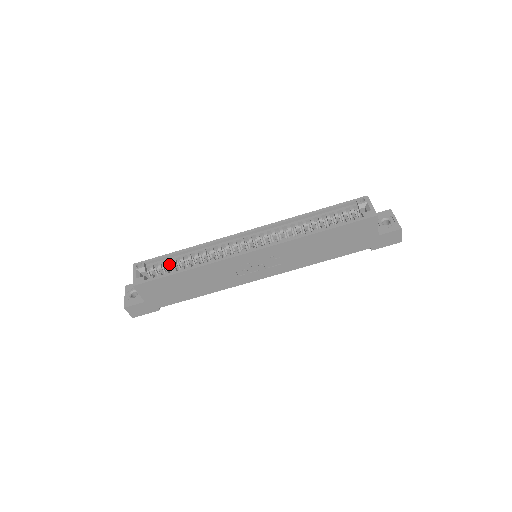
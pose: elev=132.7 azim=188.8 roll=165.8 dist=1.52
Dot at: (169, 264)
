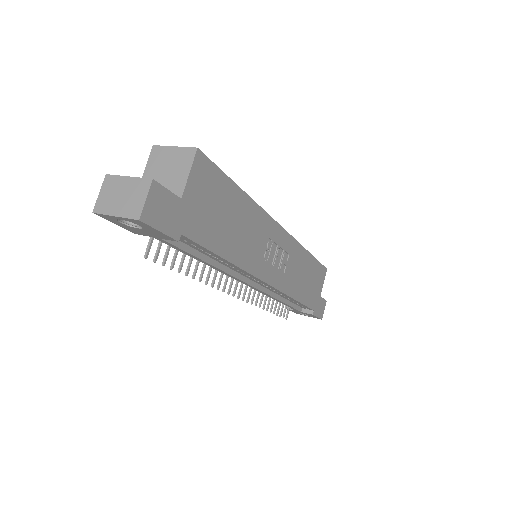
Dot at: occluded
